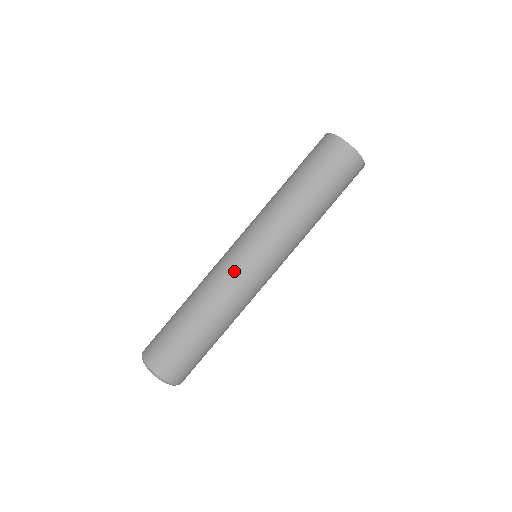
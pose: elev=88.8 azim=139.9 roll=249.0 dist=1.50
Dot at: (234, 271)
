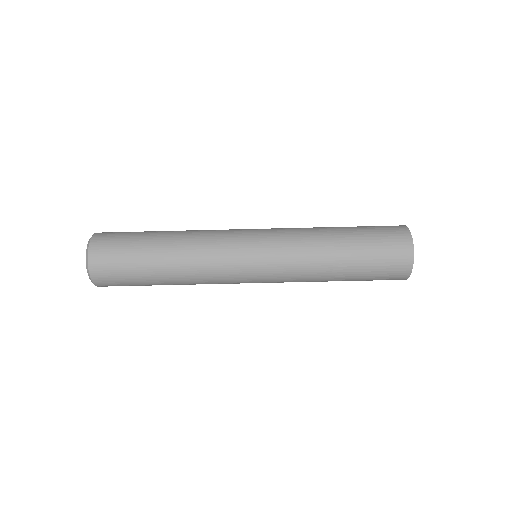
Dot at: (228, 242)
